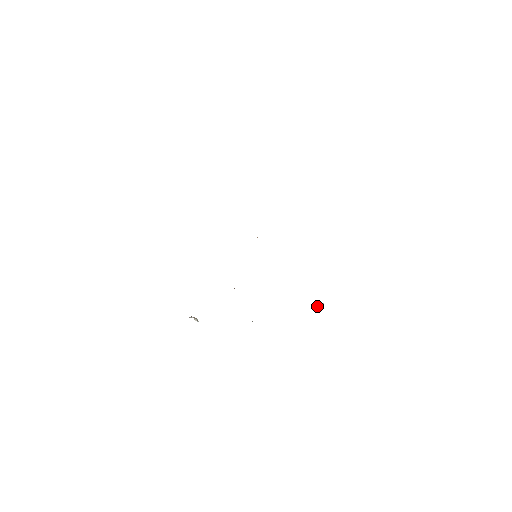
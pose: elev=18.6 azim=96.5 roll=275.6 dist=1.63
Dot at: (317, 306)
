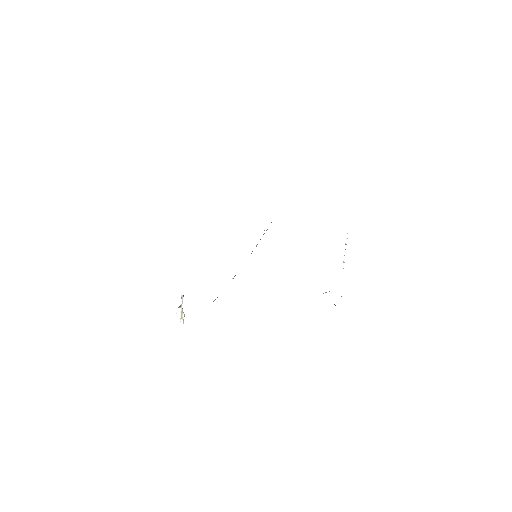
Dot at: (323, 293)
